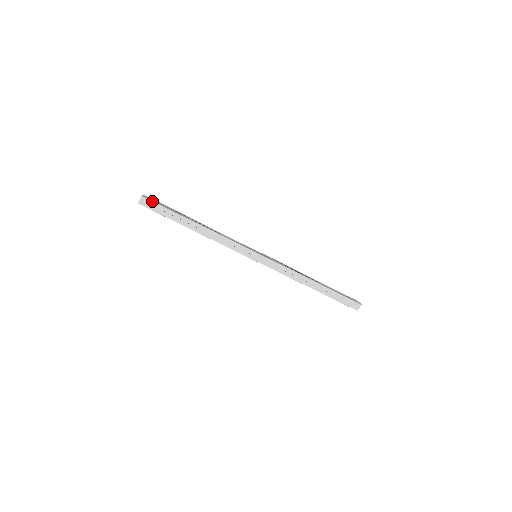
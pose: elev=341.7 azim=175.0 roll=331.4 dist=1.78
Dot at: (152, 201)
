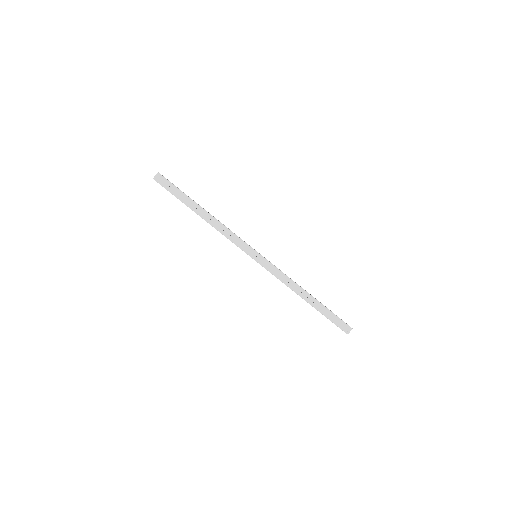
Dot at: occluded
